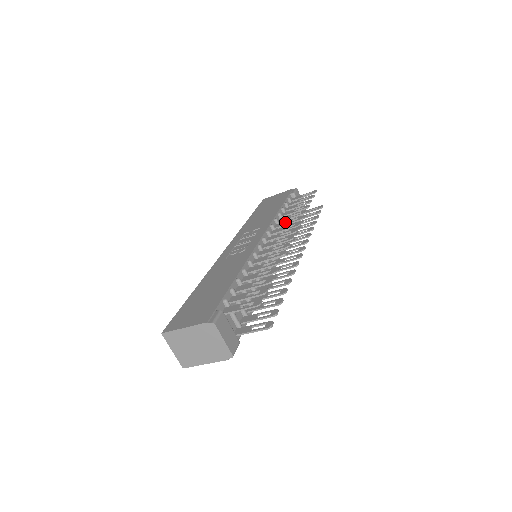
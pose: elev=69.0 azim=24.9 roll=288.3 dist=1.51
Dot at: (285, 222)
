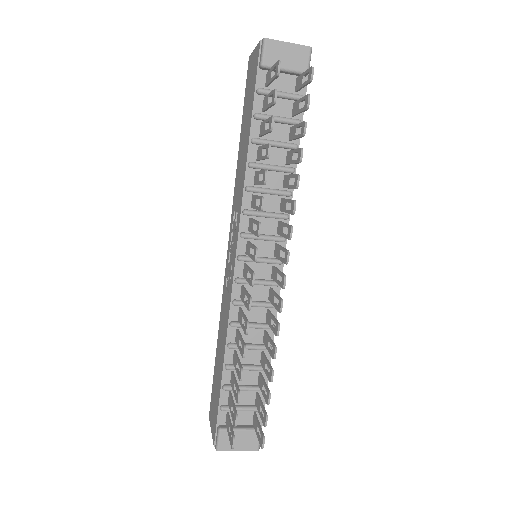
Dot at: (254, 200)
